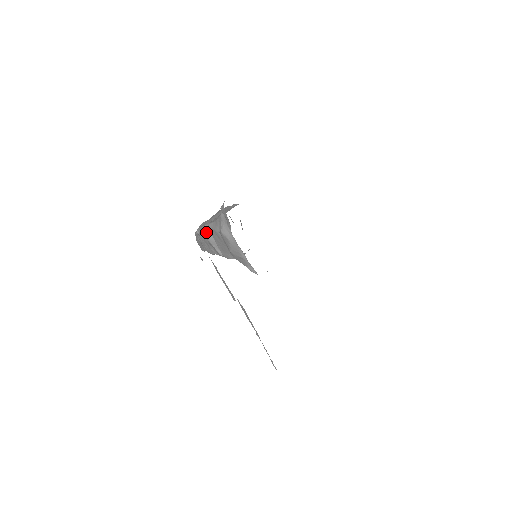
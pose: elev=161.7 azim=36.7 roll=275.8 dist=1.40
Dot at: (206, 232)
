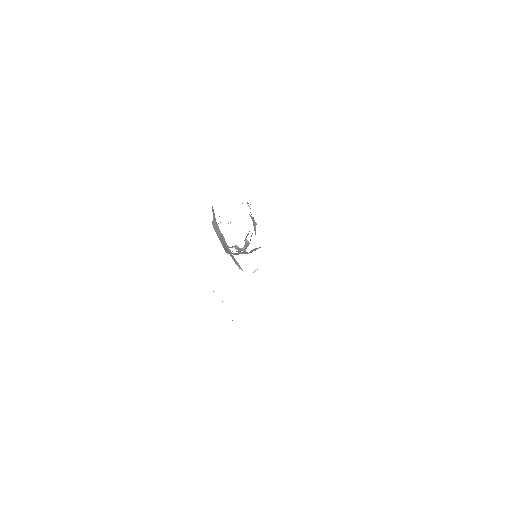
Dot at: occluded
